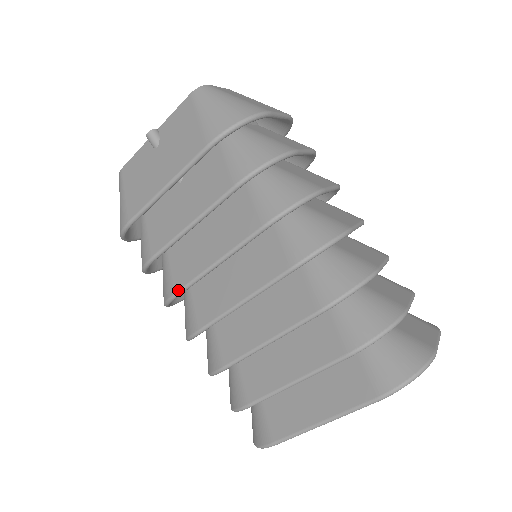
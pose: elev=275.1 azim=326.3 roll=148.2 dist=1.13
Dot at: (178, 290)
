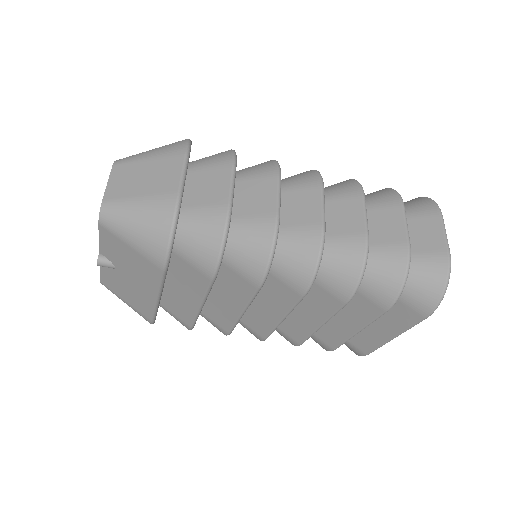
Dot at: (229, 332)
